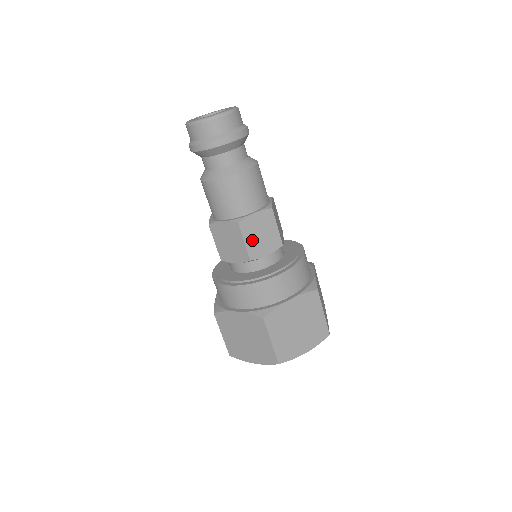
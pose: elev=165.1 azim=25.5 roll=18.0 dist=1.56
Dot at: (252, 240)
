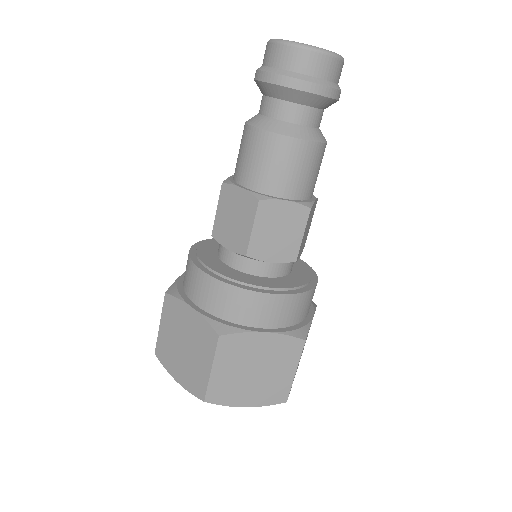
Dot at: (304, 234)
